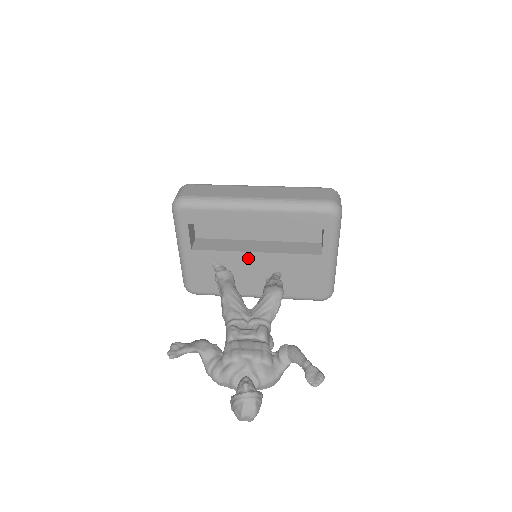
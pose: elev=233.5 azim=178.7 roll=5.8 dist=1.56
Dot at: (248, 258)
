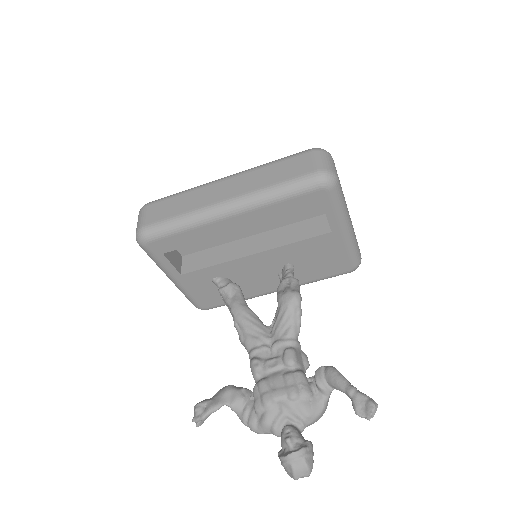
Dot at: (248, 262)
